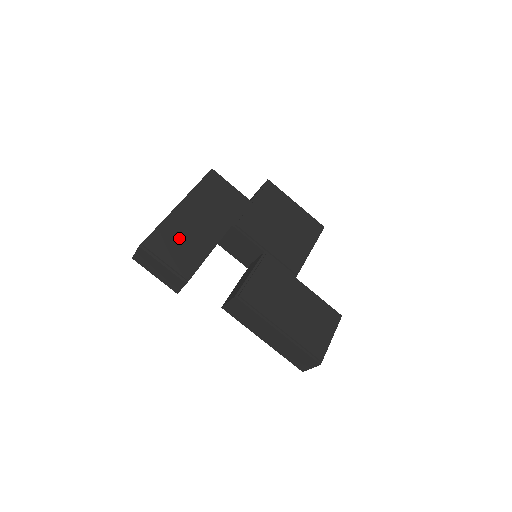
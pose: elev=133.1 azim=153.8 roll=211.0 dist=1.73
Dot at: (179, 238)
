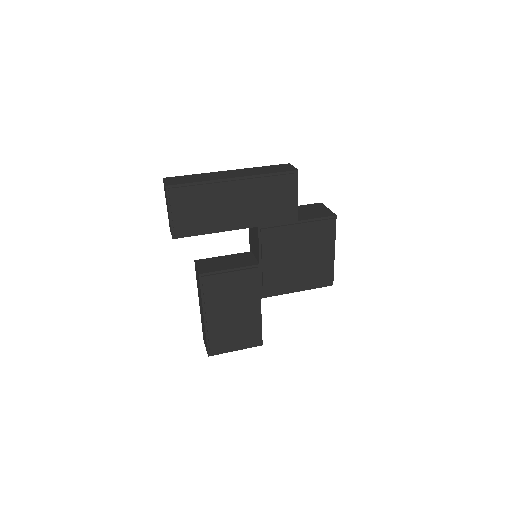
Dot at: (203, 205)
